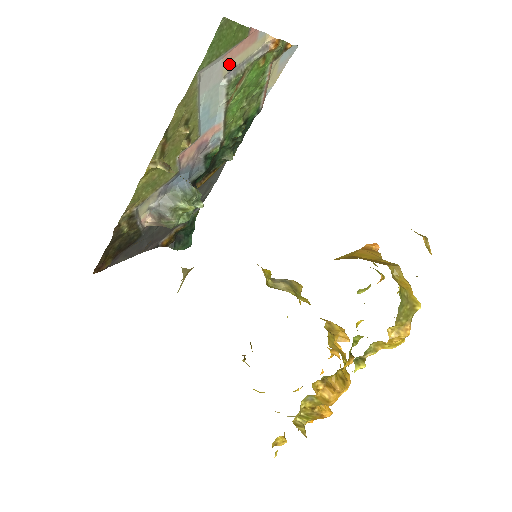
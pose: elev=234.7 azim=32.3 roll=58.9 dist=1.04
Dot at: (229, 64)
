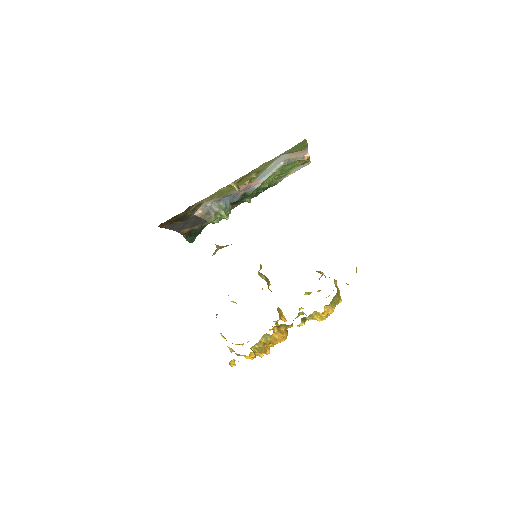
Dot at: (290, 157)
